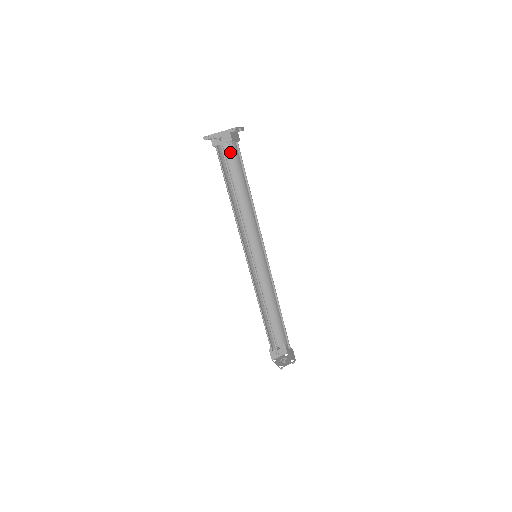
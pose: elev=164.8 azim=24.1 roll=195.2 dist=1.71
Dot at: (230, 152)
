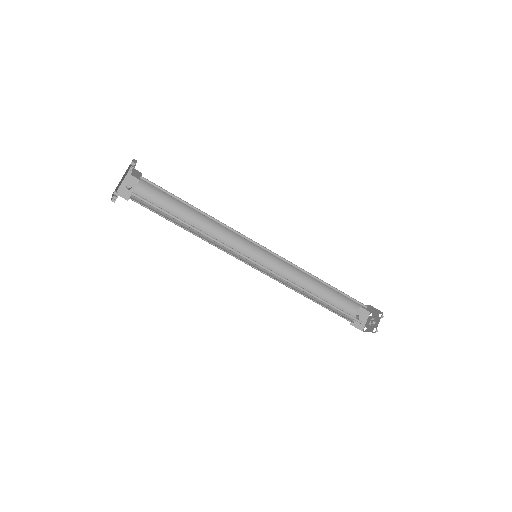
Dot at: (147, 191)
